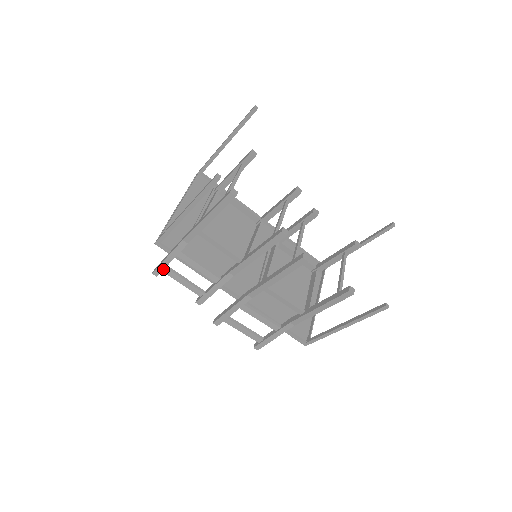
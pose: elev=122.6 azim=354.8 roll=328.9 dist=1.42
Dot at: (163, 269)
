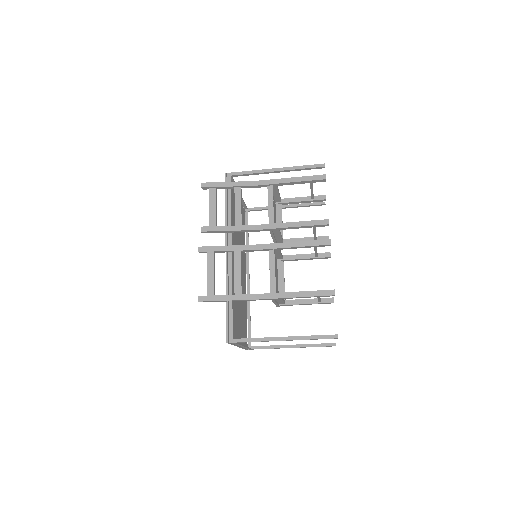
Dot at: (214, 186)
